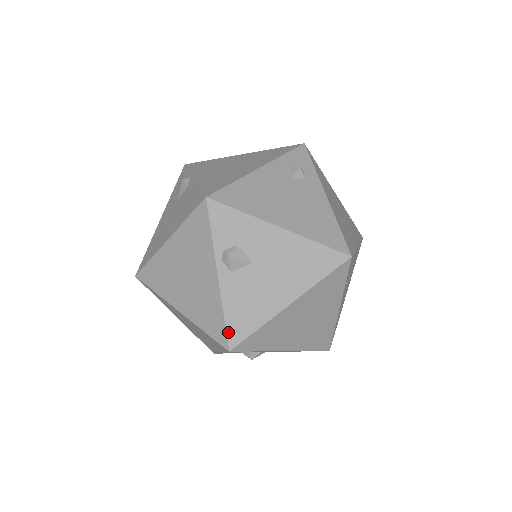
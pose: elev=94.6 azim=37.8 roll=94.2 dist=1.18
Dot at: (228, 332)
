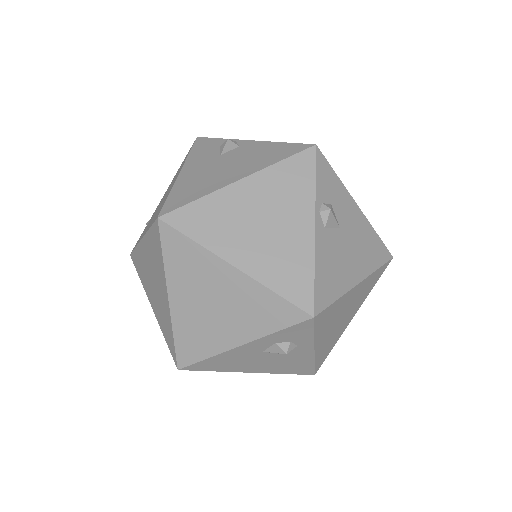
Dot at: (316, 293)
